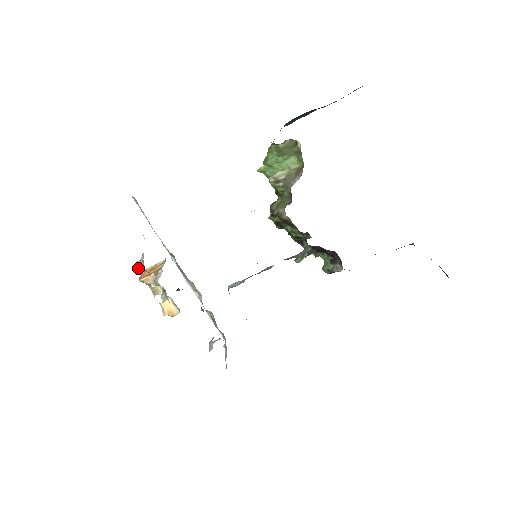
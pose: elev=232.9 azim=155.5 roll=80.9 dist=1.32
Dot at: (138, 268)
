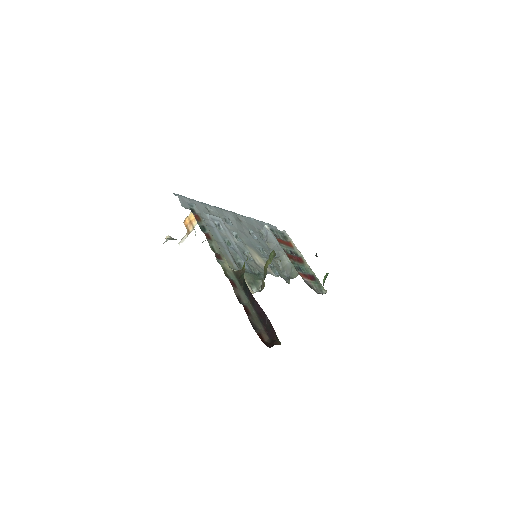
Dot at: occluded
